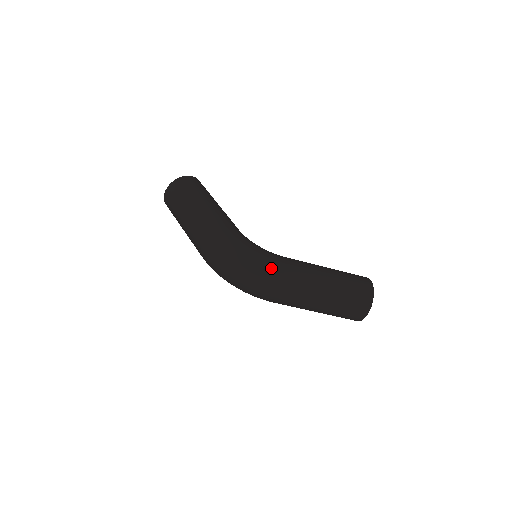
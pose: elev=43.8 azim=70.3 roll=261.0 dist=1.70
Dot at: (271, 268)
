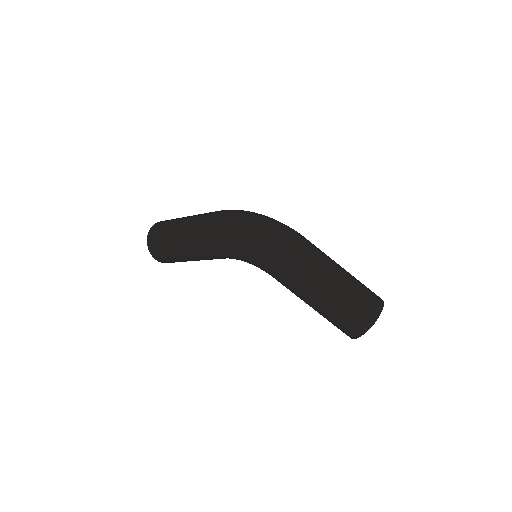
Dot at: occluded
